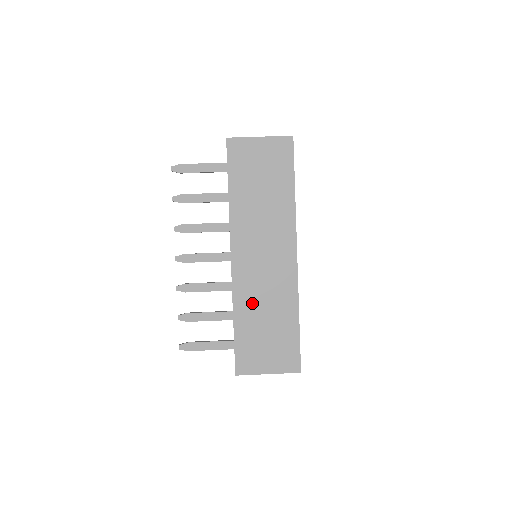
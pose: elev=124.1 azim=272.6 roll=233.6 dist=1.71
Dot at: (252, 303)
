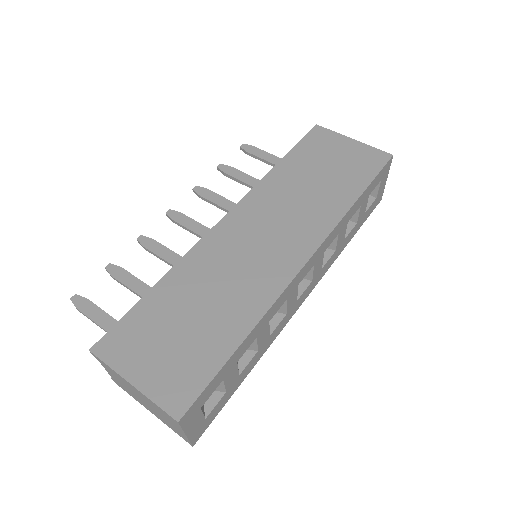
Dot at: (201, 277)
